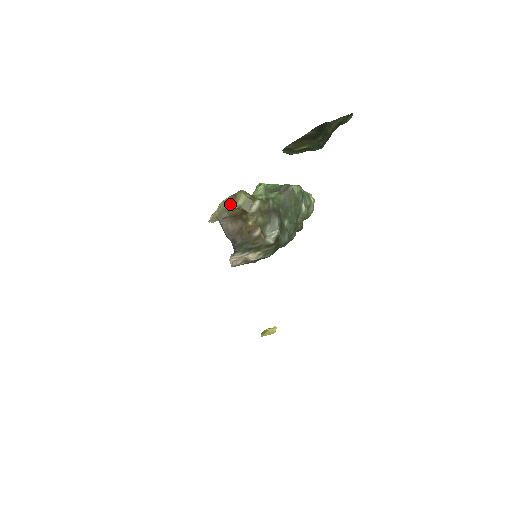
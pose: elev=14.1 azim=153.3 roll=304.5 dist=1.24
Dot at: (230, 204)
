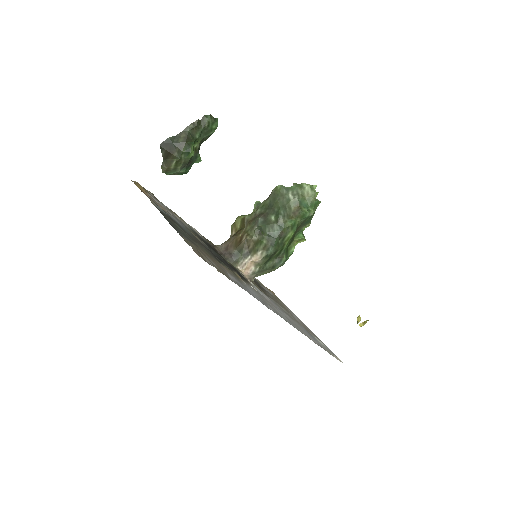
Dot at: (233, 231)
